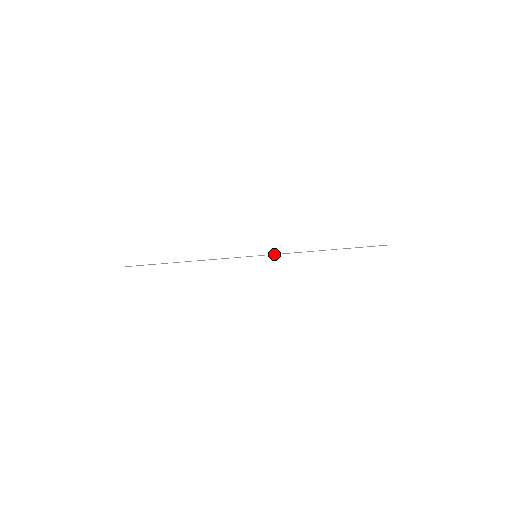
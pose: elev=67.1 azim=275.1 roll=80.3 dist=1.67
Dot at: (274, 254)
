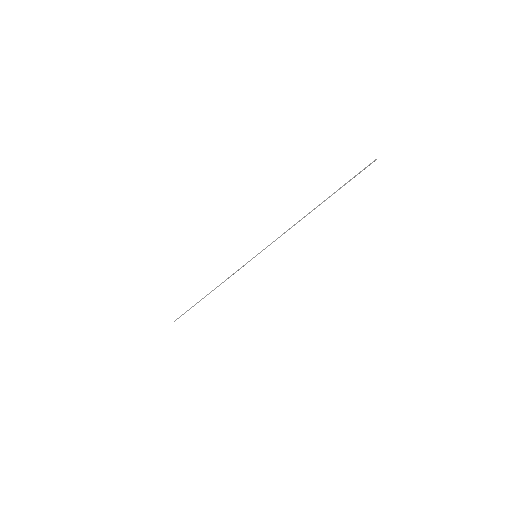
Dot at: (269, 245)
